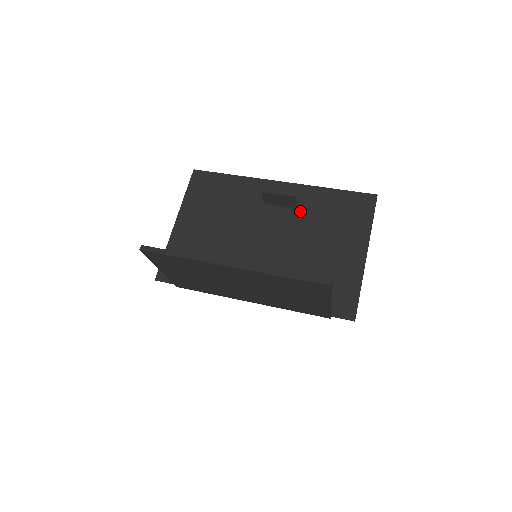
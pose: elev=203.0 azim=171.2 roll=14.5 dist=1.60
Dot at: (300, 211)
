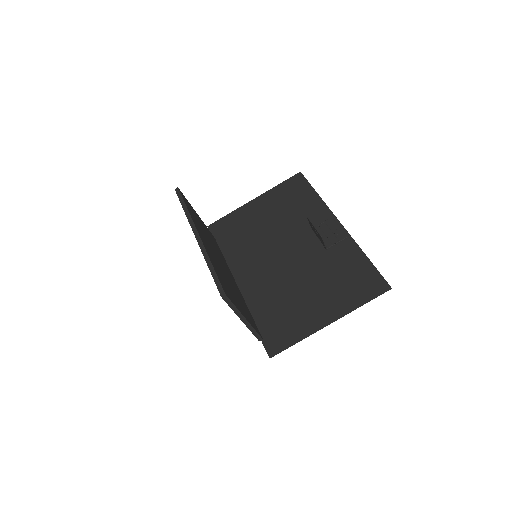
Dot at: (327, 253)
